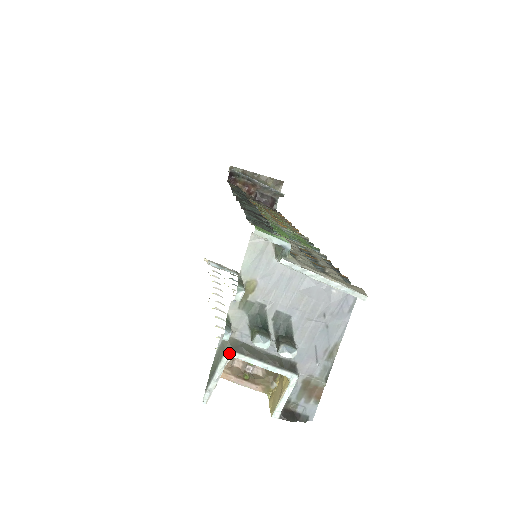
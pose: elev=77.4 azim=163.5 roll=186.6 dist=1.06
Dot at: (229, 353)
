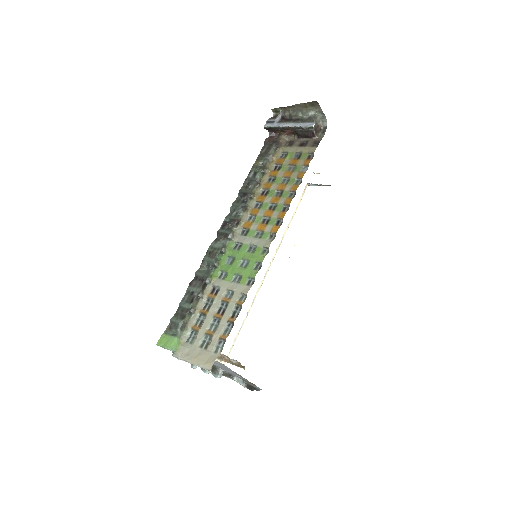
Dot at: occluded
